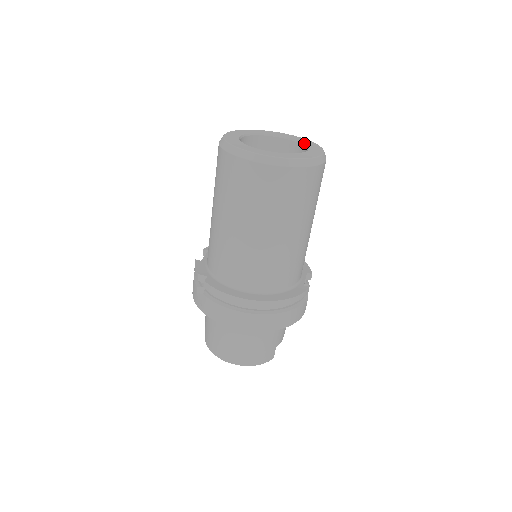
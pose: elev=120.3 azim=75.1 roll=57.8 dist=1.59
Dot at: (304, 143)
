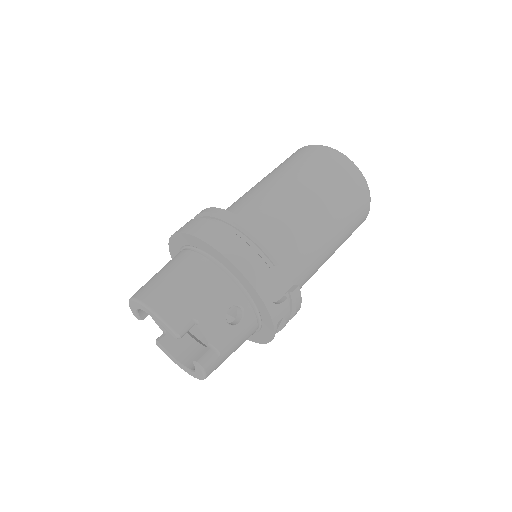
Dot at: occluded
